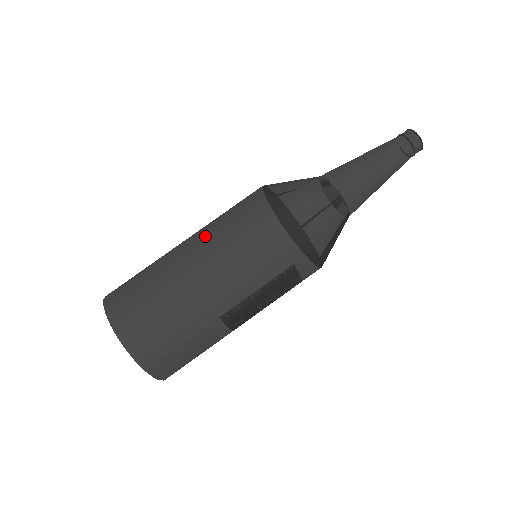
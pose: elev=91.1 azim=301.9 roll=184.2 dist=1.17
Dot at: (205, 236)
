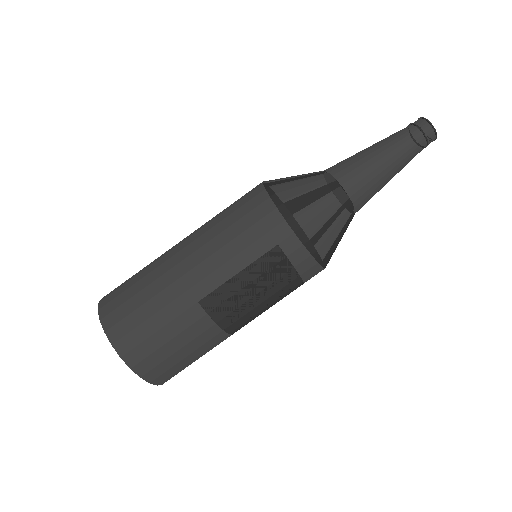
Dot at: (198, 229)
